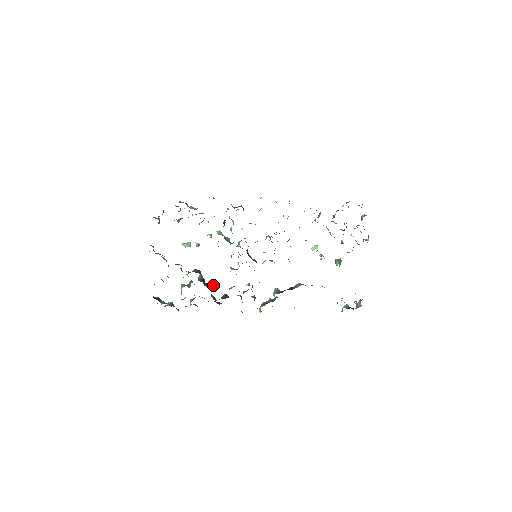
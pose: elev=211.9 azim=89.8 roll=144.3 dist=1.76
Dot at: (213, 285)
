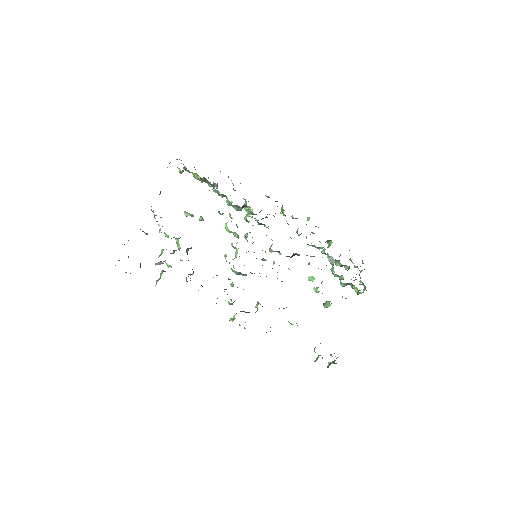
Dot at: (193, 271)
